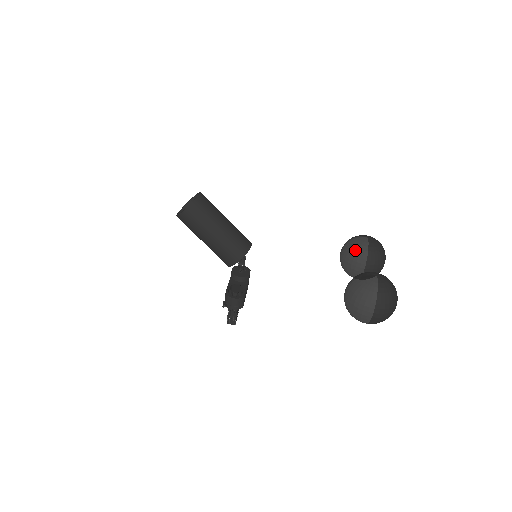
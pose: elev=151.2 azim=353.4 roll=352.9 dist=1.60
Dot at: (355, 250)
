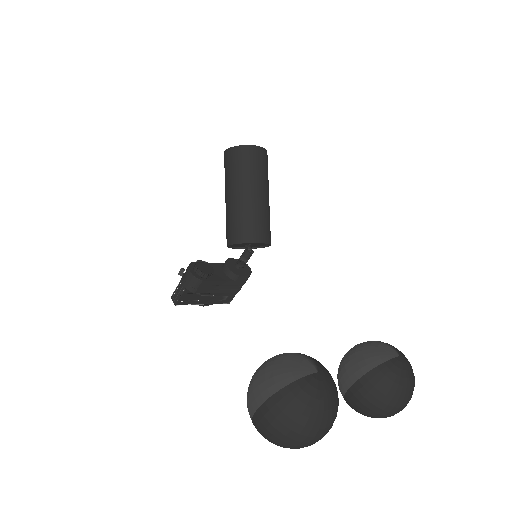
Dot at: (364, 351)
